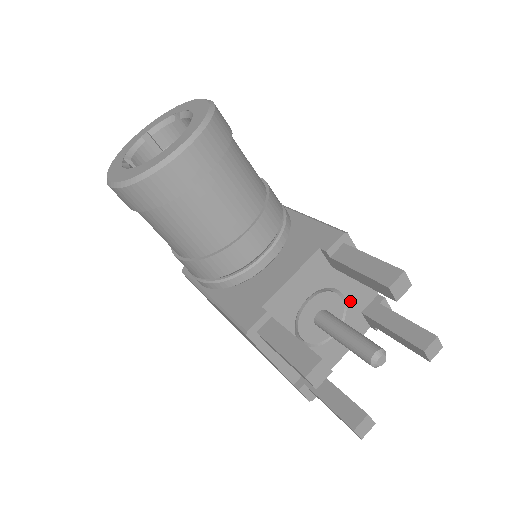
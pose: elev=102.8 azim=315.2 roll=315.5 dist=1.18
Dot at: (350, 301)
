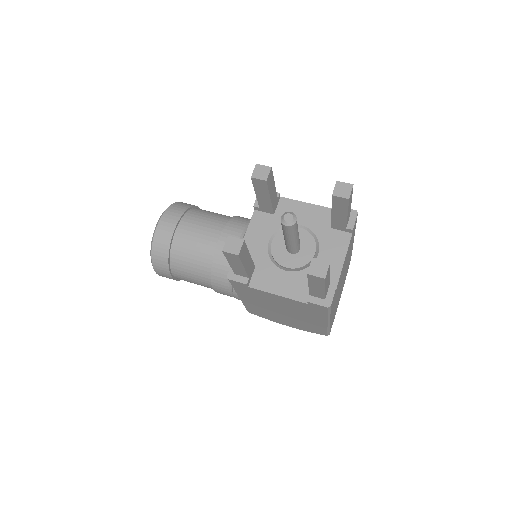
Dot at: (311, 226)
